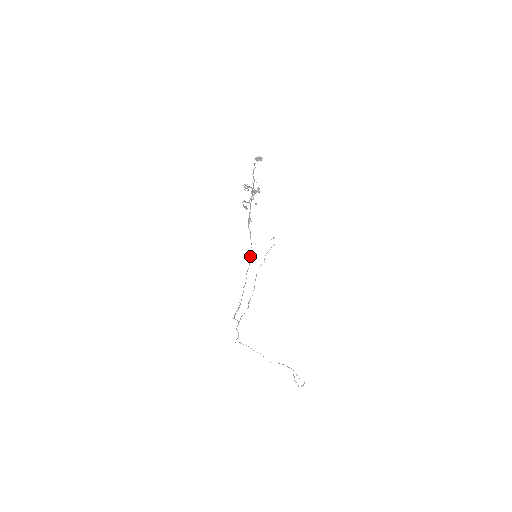
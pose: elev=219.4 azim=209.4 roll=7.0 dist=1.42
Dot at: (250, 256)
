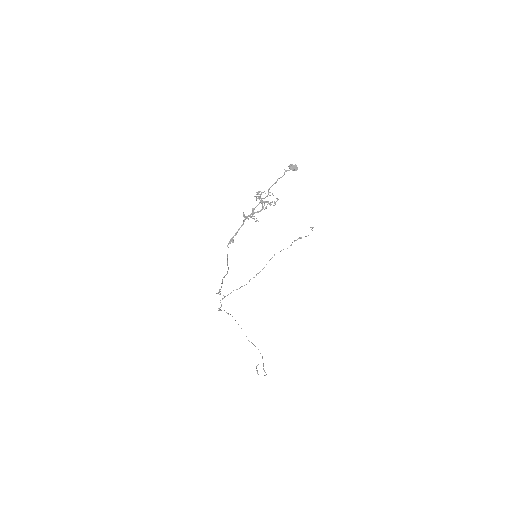
Dot at: (228, 267)
